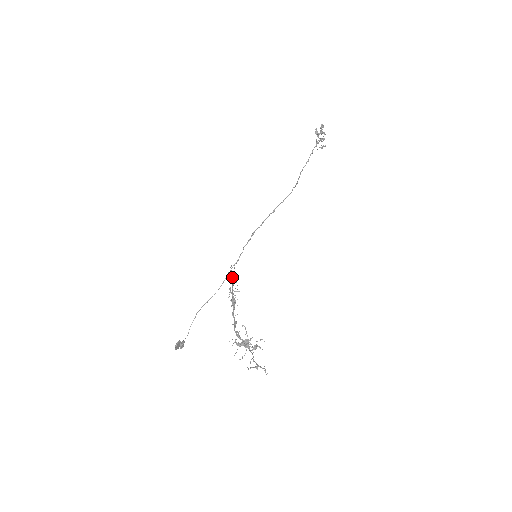
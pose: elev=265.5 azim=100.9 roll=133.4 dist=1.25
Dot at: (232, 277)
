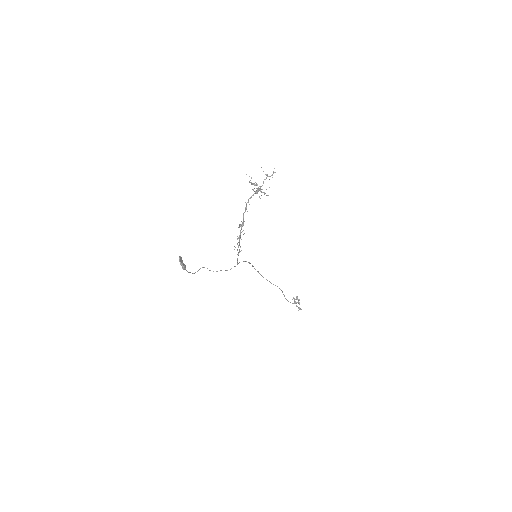
Dot at: occluded
